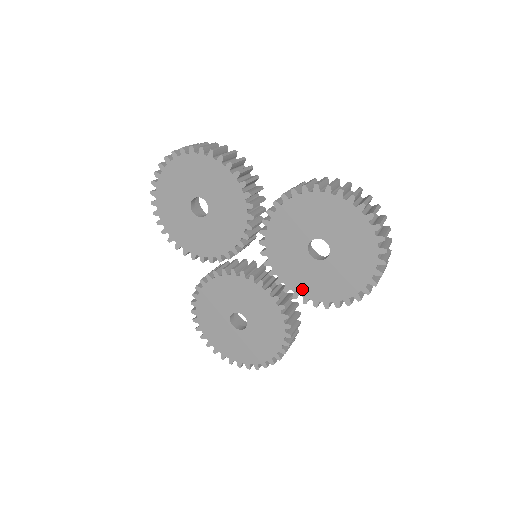
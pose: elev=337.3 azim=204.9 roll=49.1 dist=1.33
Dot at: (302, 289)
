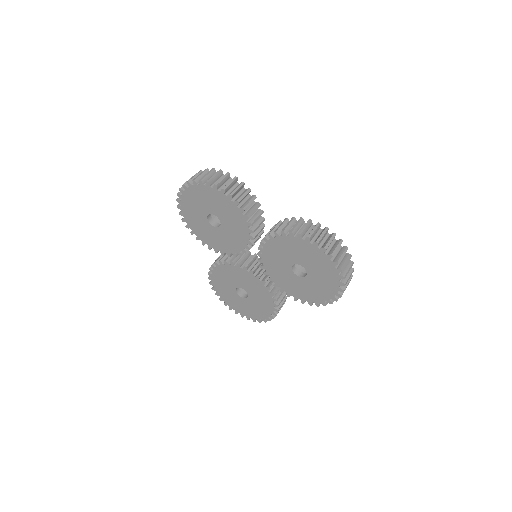
Dot at: (286, 289)
